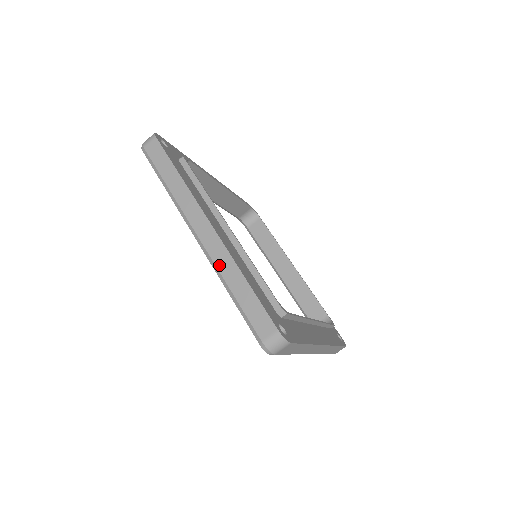
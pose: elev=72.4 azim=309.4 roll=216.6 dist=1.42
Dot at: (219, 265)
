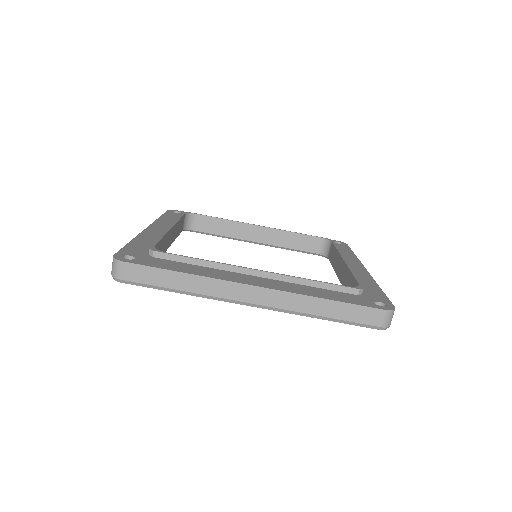
Dot at: (296, 309)
